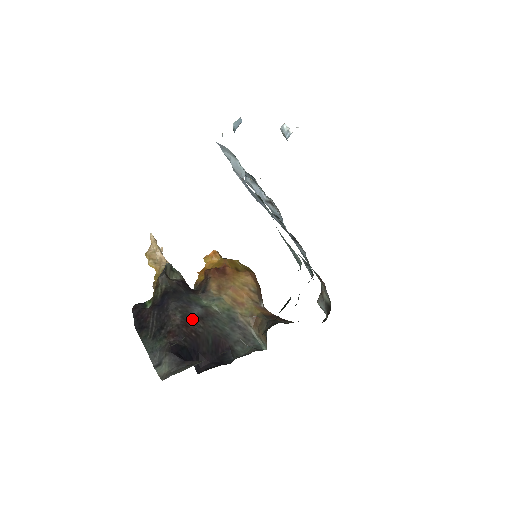
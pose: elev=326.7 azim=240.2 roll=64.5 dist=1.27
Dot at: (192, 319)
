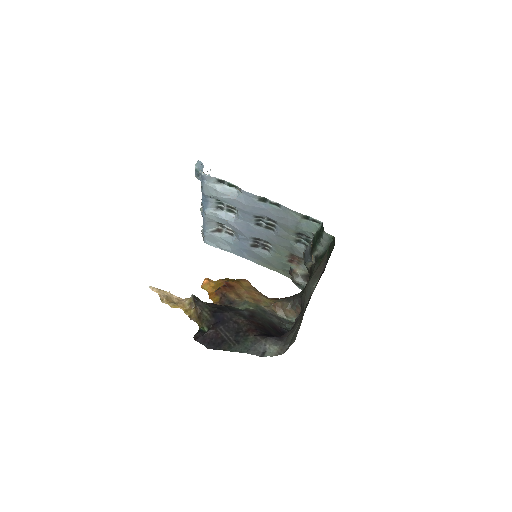
Dot at: (250, 317)
